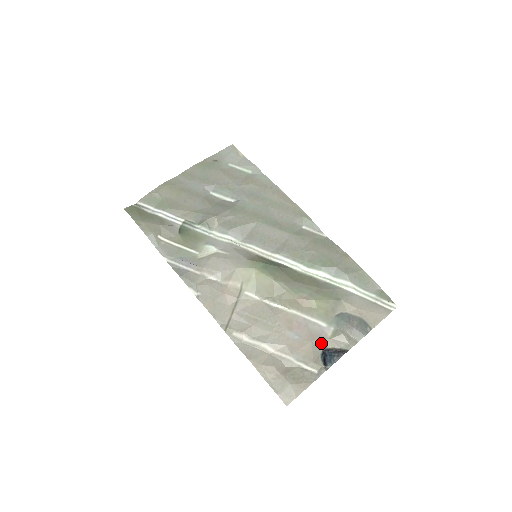
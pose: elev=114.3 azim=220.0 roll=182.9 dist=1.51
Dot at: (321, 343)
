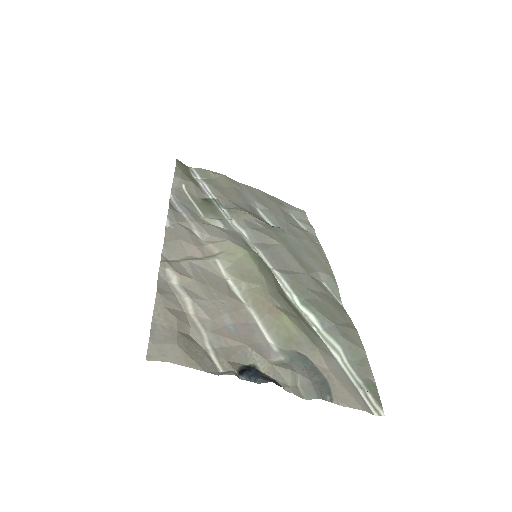
Dot at: (255, 357)
